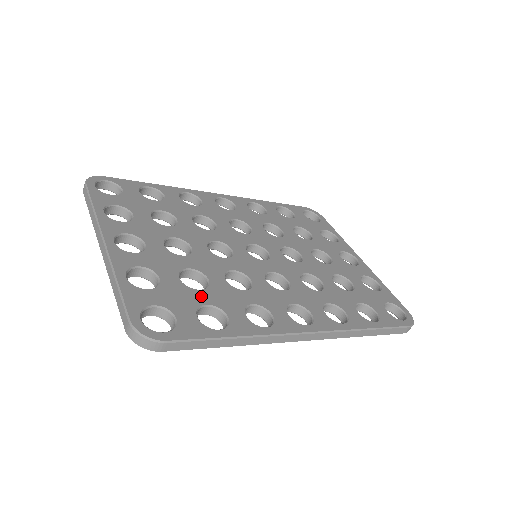
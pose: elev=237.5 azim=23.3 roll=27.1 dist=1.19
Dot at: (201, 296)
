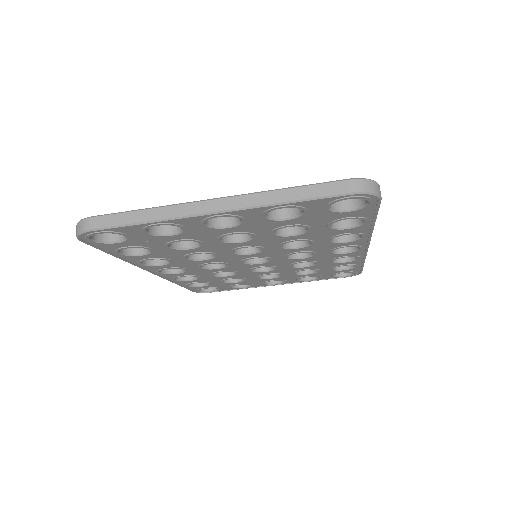
Dot at: occluded
